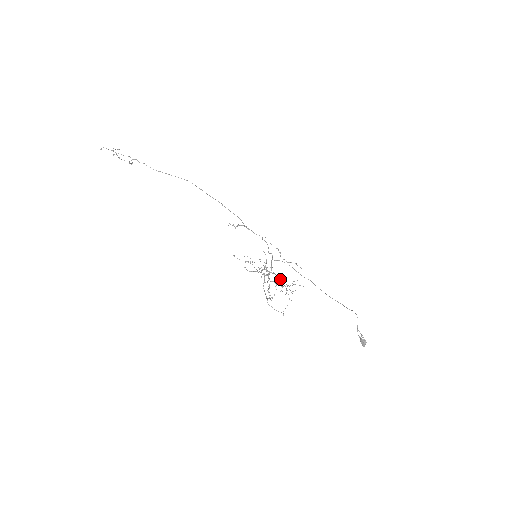
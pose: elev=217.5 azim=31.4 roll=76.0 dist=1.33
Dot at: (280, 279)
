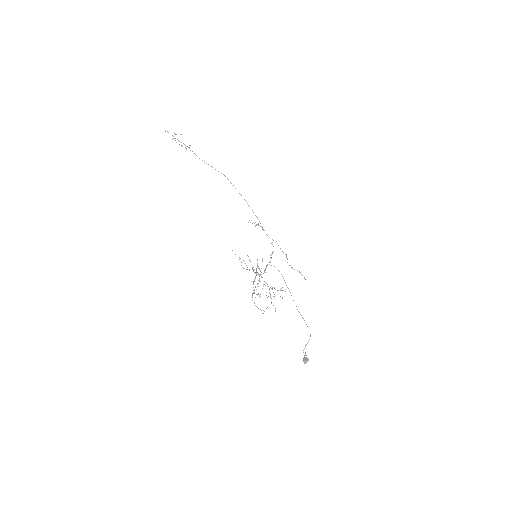
Dot at: (265, 282)
